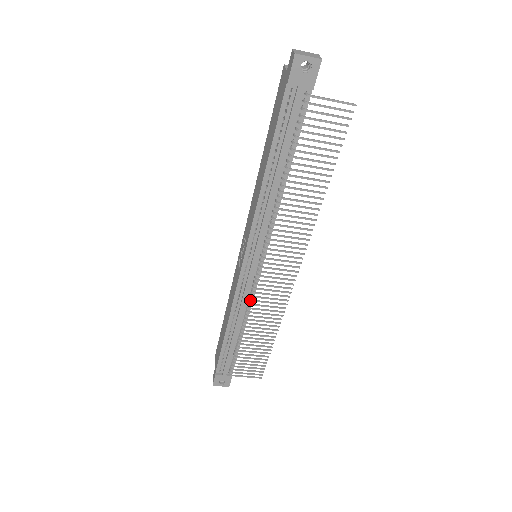
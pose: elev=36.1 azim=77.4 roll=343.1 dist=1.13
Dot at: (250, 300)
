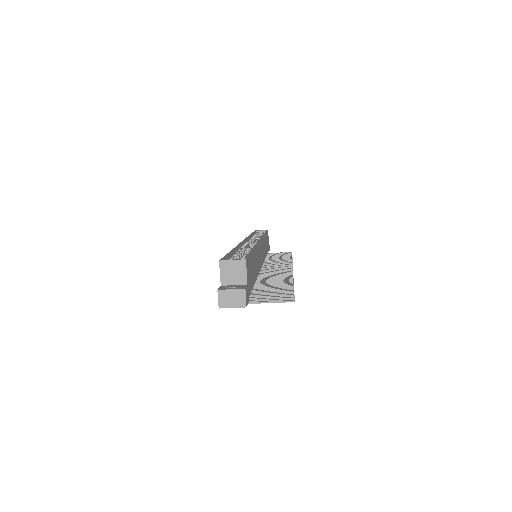
Dot at: occluded
